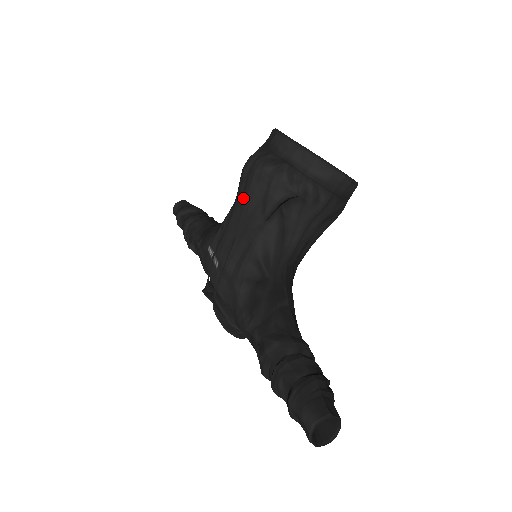
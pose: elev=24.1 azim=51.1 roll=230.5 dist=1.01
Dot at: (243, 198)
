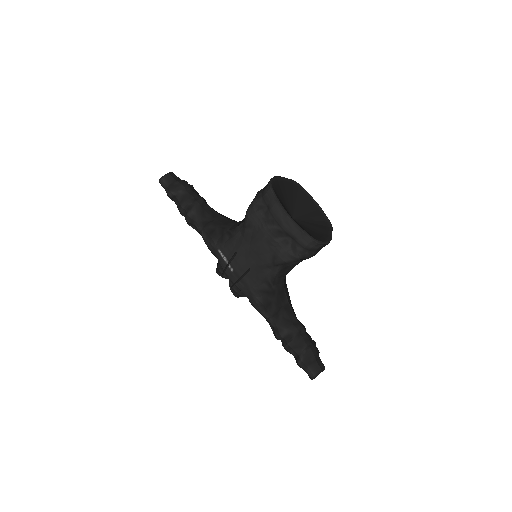
Dot at: (253, 243)
